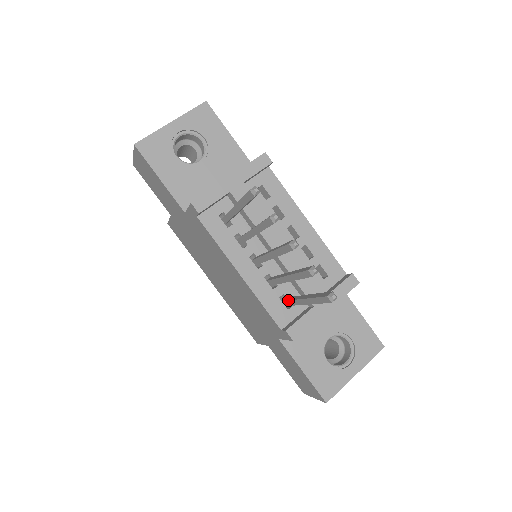
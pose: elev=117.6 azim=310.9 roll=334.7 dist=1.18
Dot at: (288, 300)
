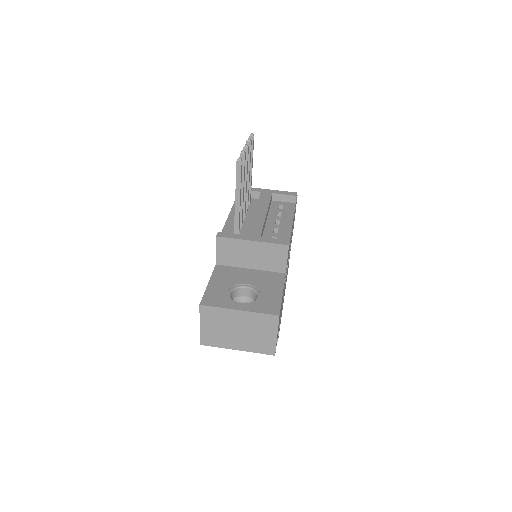
Dot at: (235, 221)
